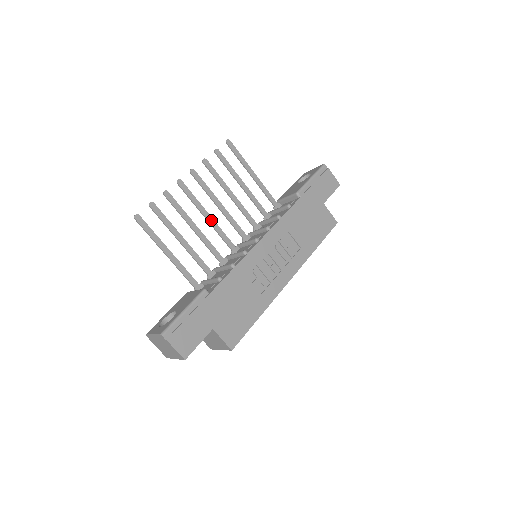
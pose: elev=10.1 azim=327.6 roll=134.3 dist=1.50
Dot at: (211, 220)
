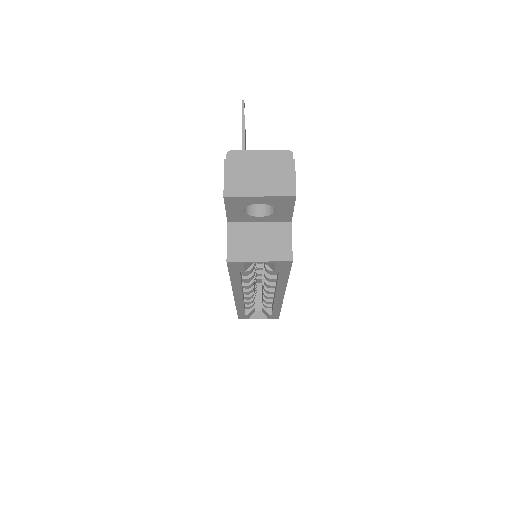
Dot at: occluded
